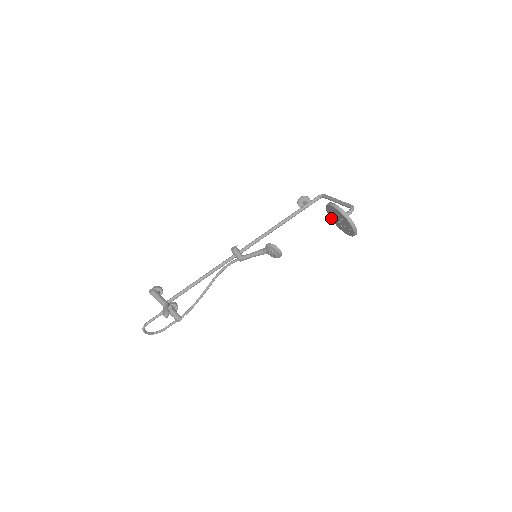
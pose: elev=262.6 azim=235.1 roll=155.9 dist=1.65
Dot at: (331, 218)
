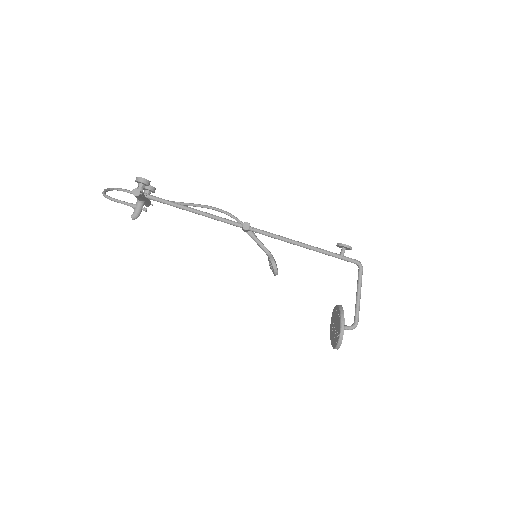
Dot at: (336, 308)
